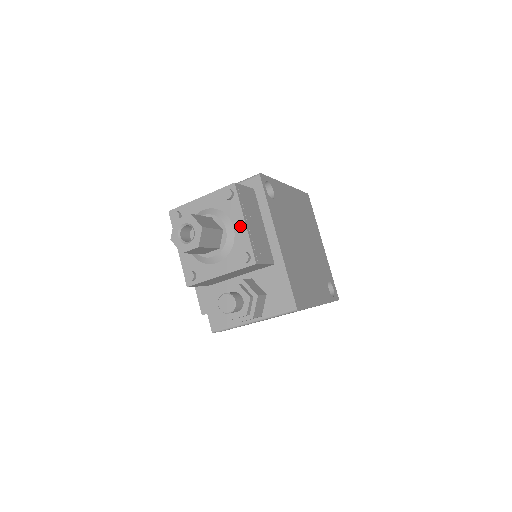
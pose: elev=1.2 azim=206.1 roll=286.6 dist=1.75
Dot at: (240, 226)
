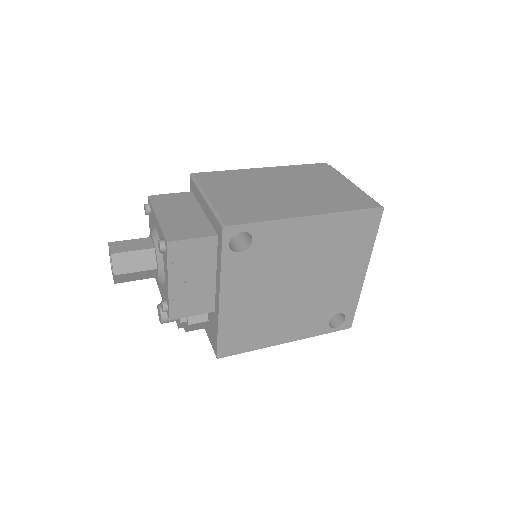
Dot at: (166, 280)
